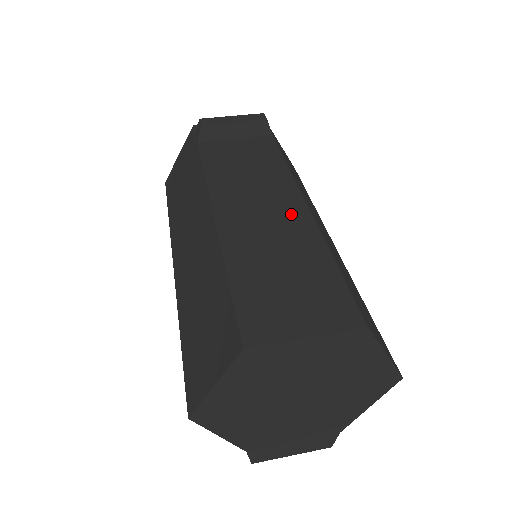
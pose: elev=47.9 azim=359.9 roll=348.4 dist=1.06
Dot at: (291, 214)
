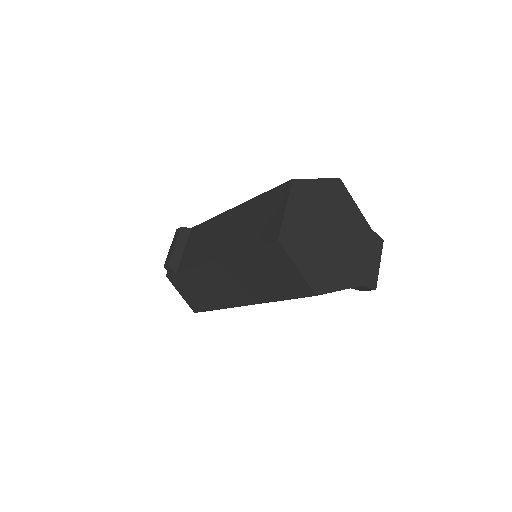
Dot at: (233, 217)
